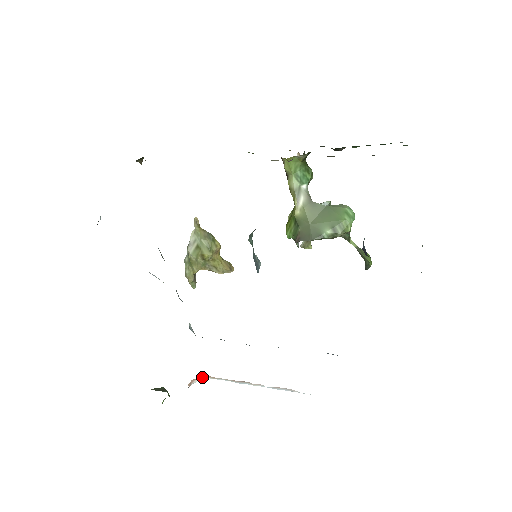
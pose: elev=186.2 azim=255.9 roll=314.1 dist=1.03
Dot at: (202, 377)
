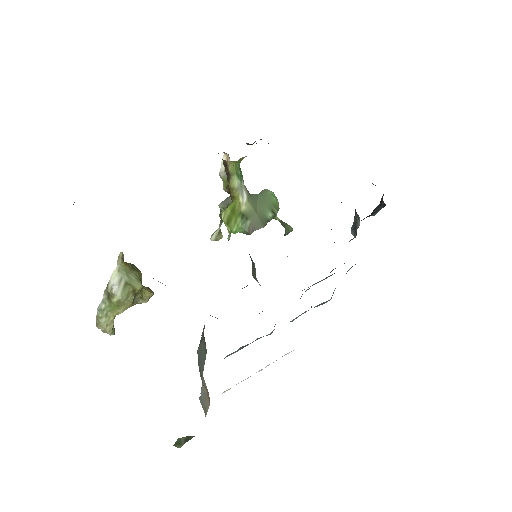
Dot at: occluded
